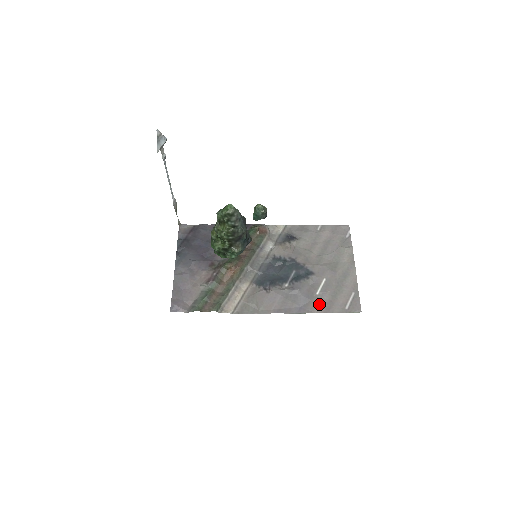
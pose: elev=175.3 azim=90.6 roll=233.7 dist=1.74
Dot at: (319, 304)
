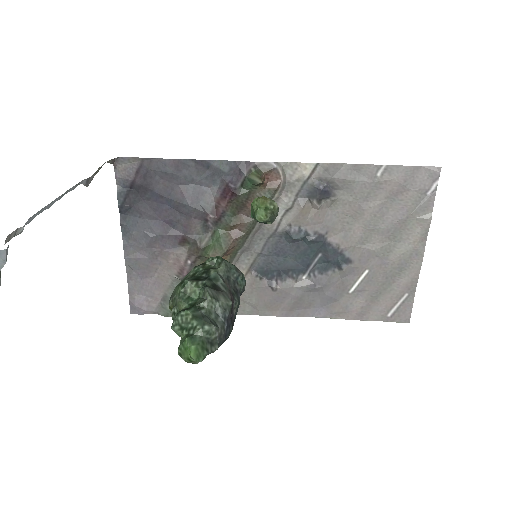
Dot at: (349, 308)
